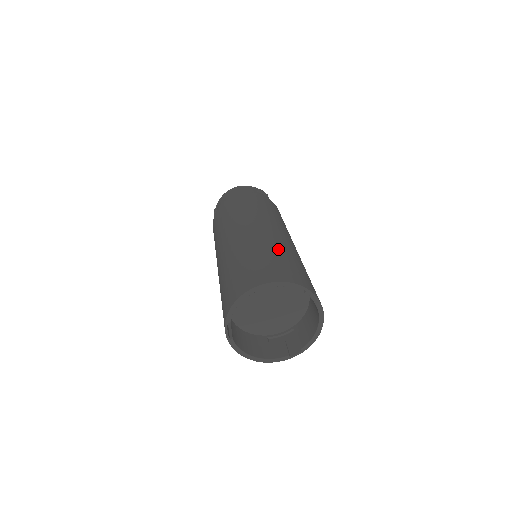
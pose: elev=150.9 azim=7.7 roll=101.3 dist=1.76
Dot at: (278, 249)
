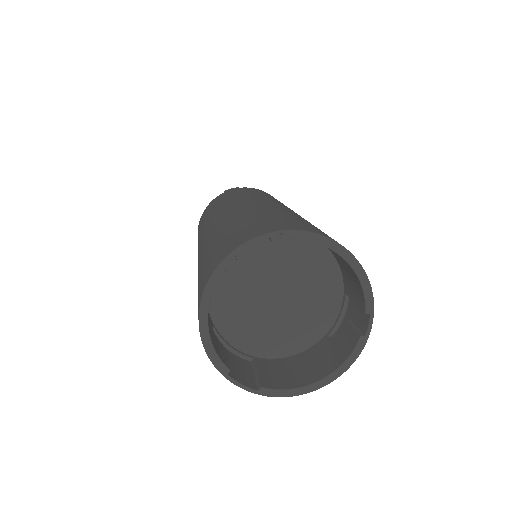
Dot at: (227, 226)
